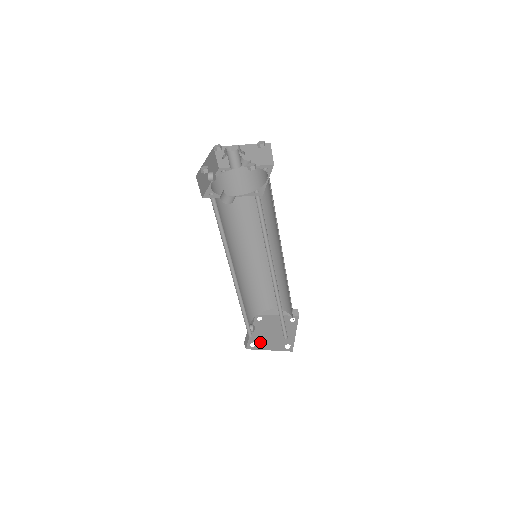
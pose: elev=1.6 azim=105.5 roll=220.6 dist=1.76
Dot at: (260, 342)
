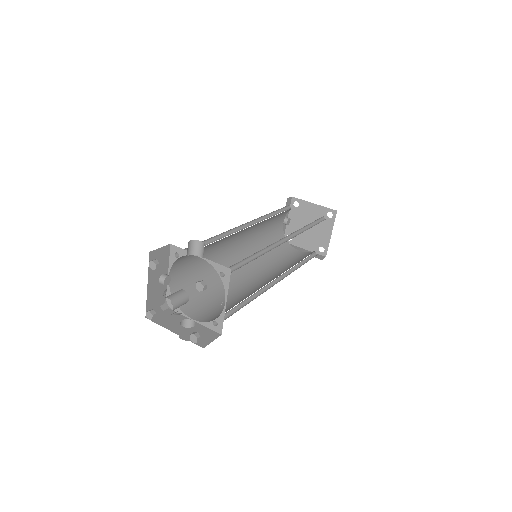
Dot at: (296, 237)
